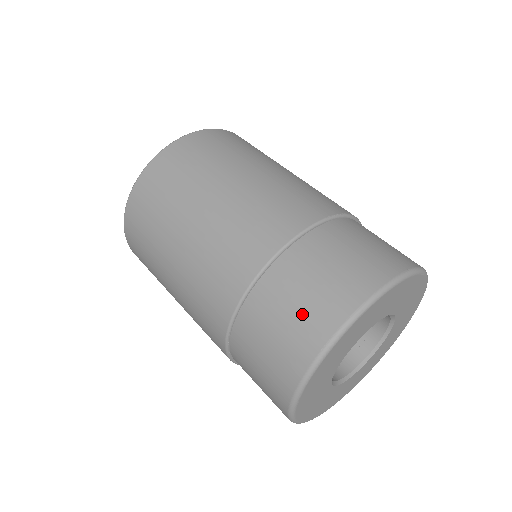
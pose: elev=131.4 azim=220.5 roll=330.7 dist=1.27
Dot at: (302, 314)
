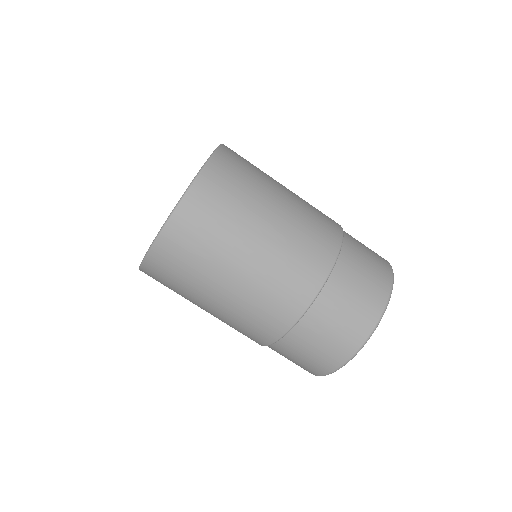
Dot at: (316, 358)
